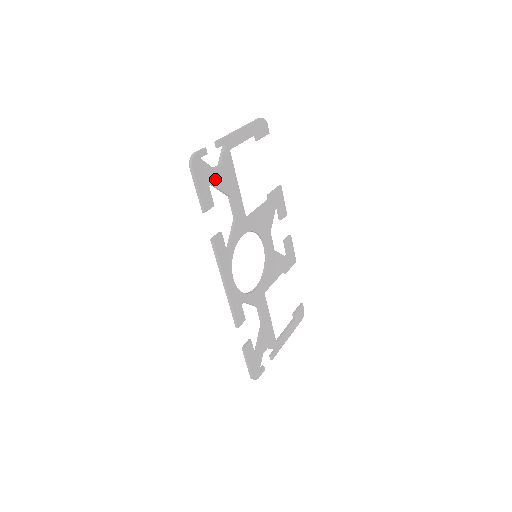
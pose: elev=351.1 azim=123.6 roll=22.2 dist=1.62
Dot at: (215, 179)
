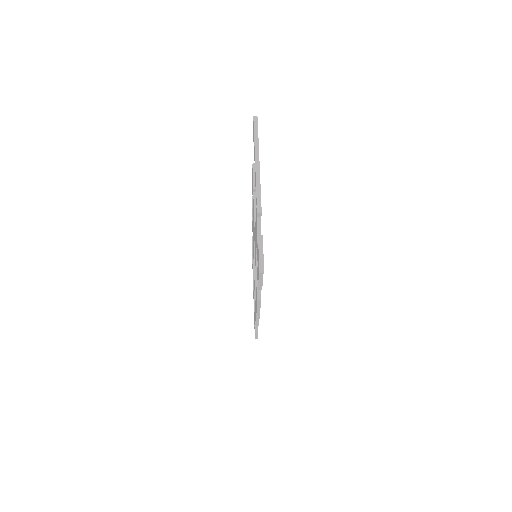
Dot at: occluded
